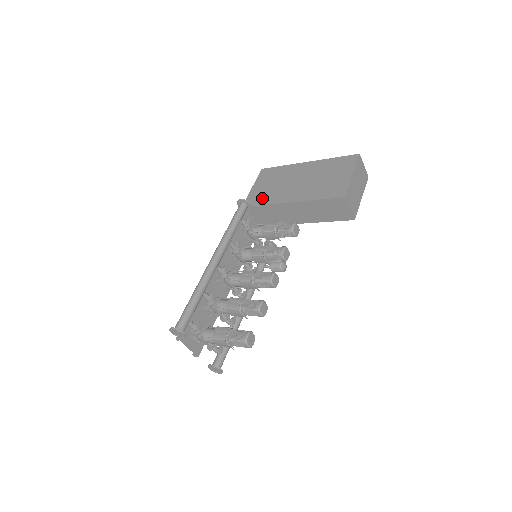
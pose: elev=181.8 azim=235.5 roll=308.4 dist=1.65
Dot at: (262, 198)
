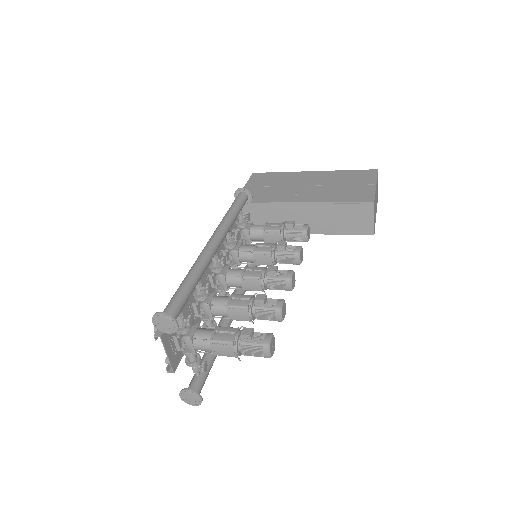
Dot at: (261, 196)
